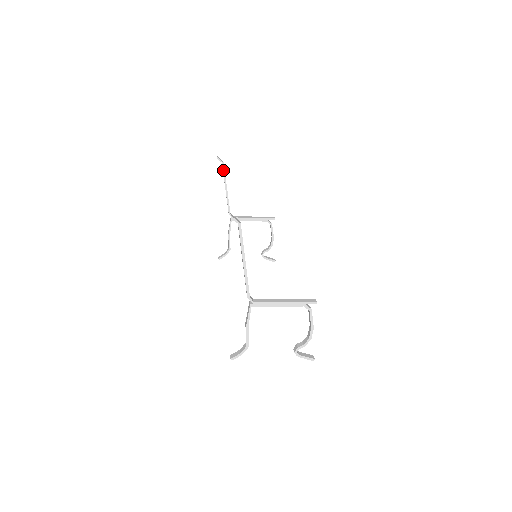
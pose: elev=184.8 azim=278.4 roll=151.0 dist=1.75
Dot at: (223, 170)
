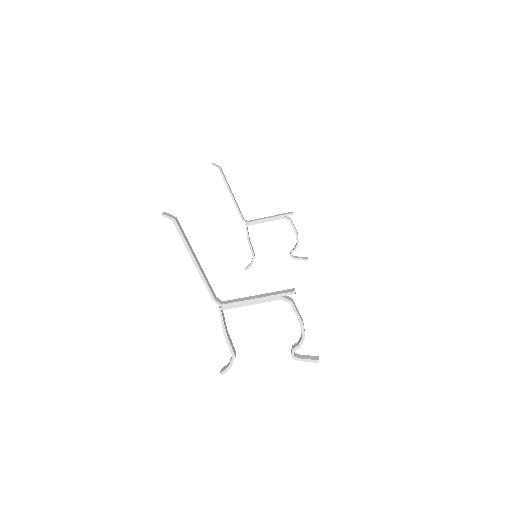
Dot at: (222, 175)
